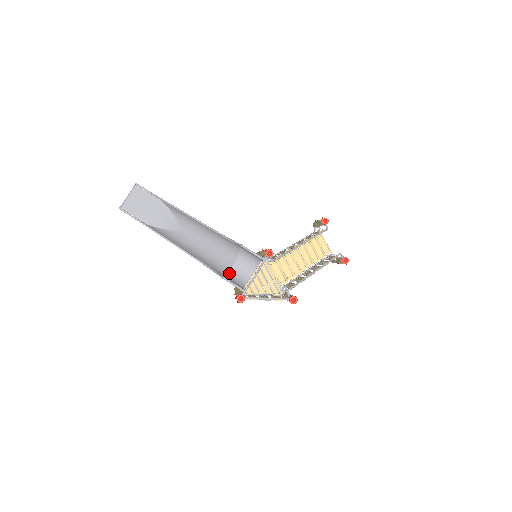
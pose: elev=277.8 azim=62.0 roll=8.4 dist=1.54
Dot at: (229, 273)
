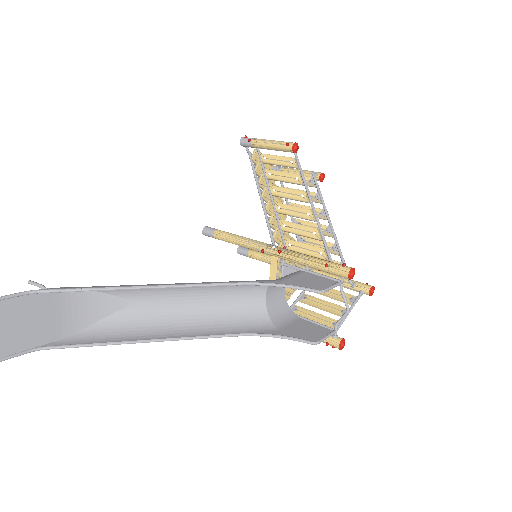
Dot at: (271, 314)
